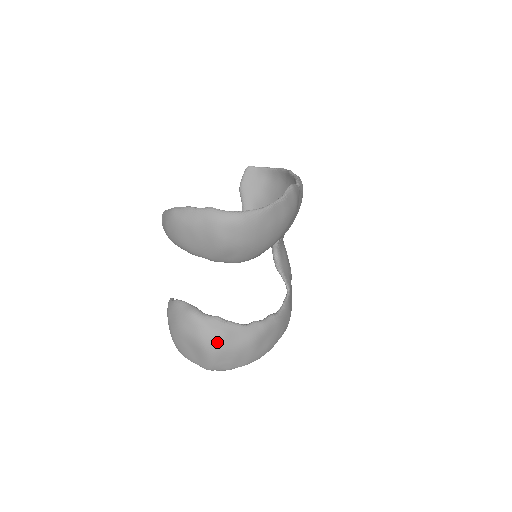
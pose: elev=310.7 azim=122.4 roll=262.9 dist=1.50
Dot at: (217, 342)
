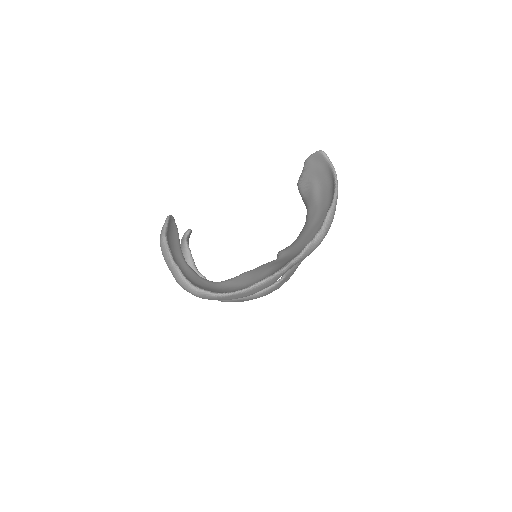
Dot at: occluded
